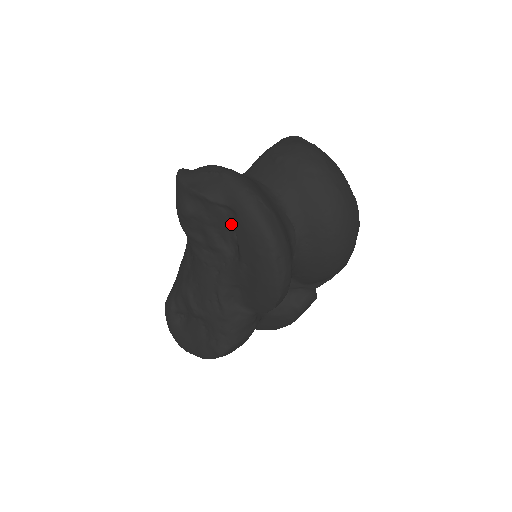
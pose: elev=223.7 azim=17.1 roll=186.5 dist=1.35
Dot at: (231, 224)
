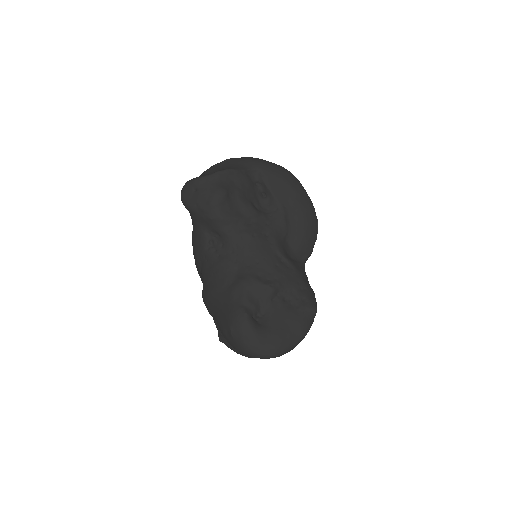
Dot at: (255, 187)
